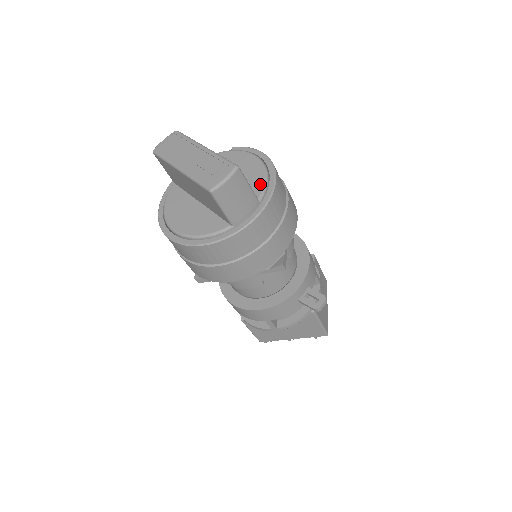
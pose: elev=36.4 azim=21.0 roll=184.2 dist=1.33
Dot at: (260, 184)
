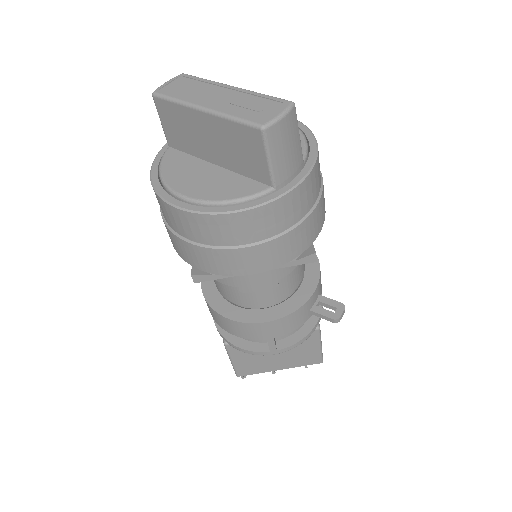
Dot at: occluded
